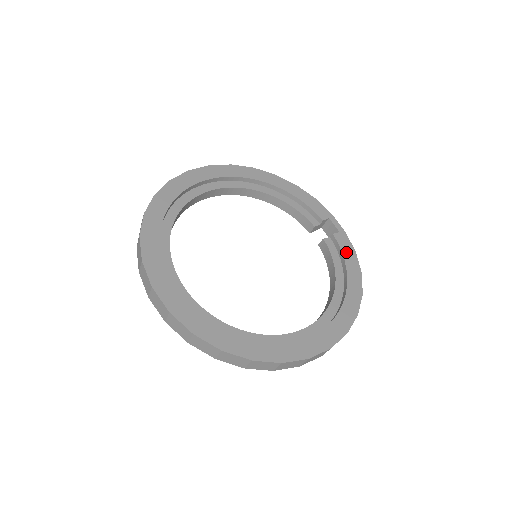
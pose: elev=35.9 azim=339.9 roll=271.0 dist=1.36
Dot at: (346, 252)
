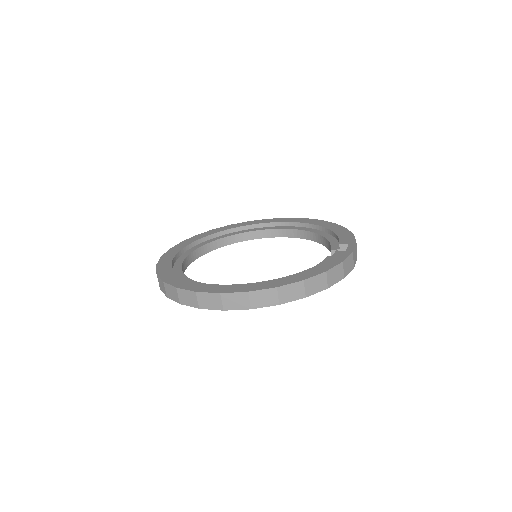
Dot at: (332, 260)
